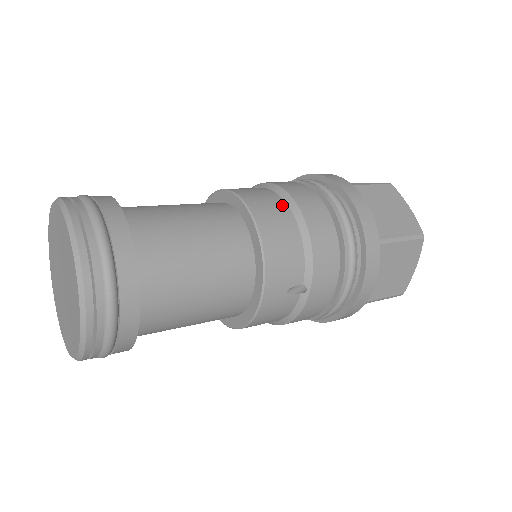
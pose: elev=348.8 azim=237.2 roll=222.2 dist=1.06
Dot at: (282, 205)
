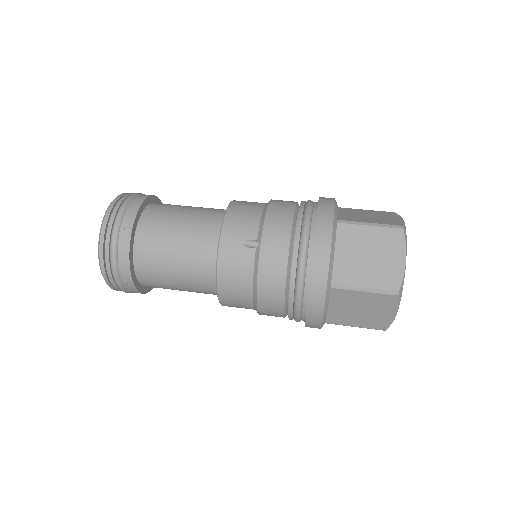
Dot at: (247, 292)
